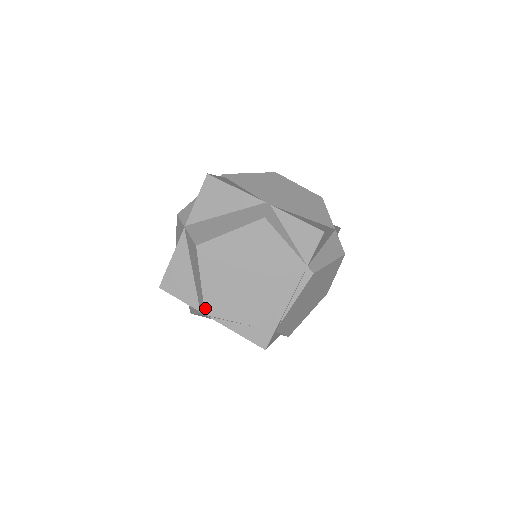
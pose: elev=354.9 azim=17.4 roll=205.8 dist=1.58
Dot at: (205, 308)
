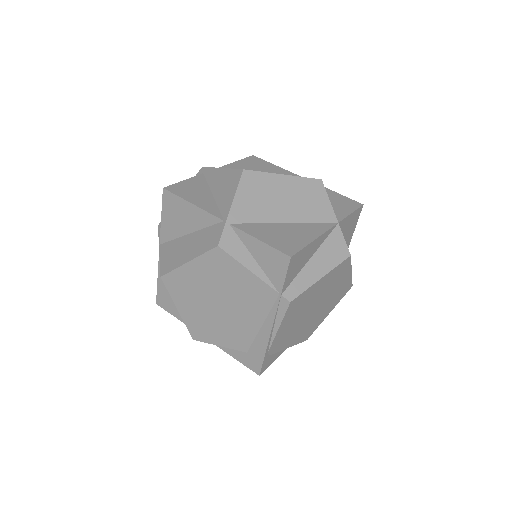
Dot at: (191, 334)
